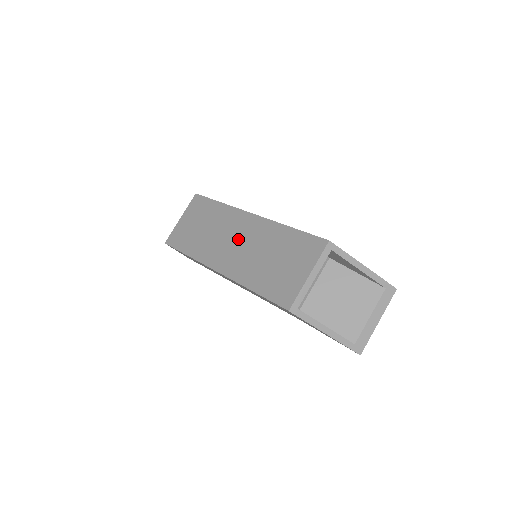
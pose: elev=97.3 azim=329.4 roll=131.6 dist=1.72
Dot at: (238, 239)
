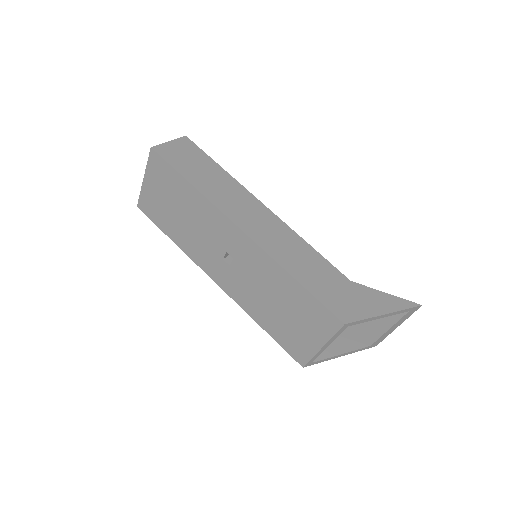
Dot at: (231, 252)
